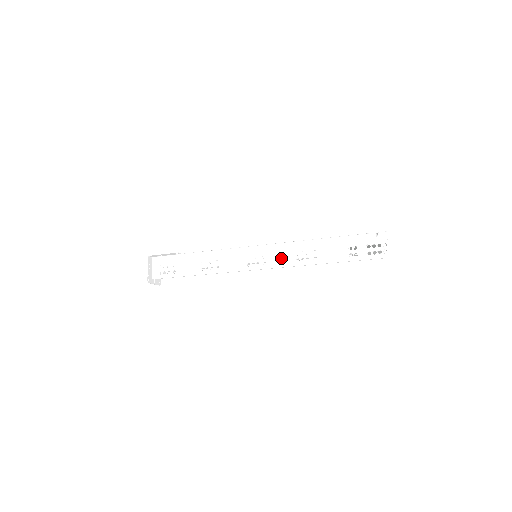
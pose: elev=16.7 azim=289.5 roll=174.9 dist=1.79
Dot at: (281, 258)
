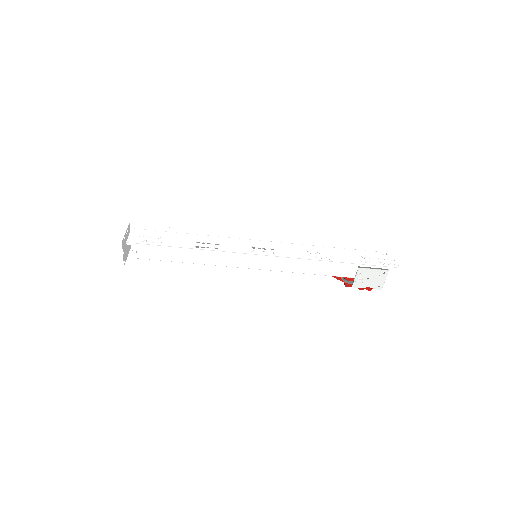
Dot at: (291, 253)
